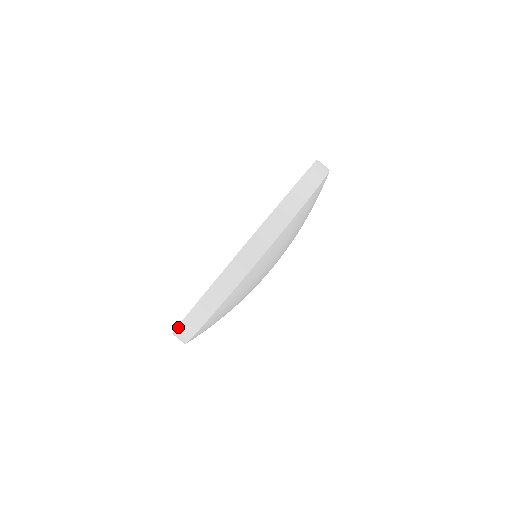
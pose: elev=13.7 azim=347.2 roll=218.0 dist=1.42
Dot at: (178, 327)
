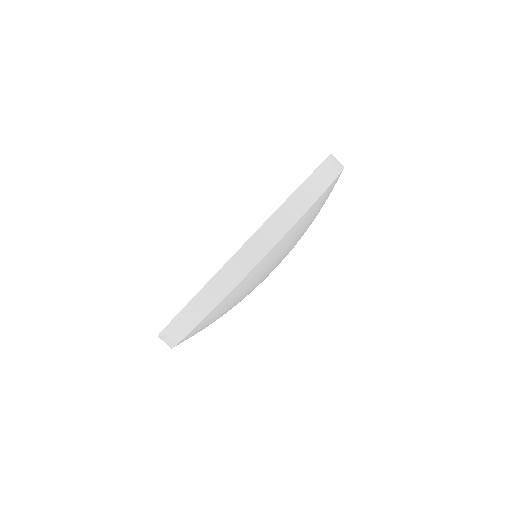
Dot at: (169, 324)
